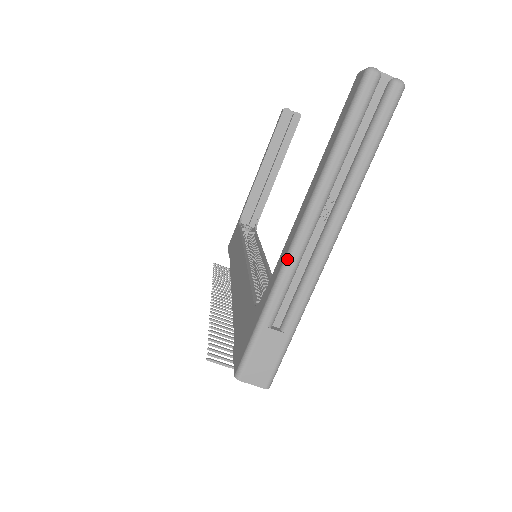
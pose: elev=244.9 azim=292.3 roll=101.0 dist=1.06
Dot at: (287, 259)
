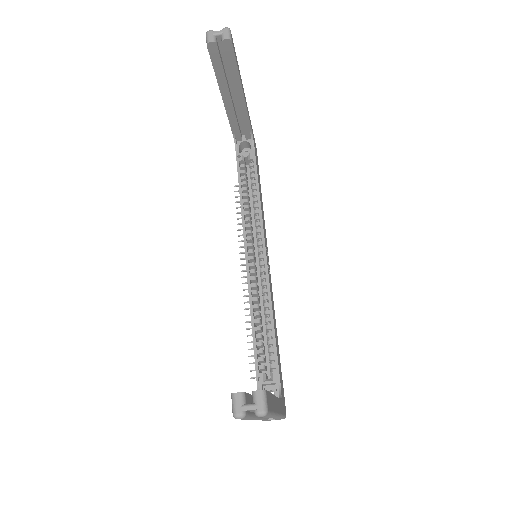
Dot at: occluded
